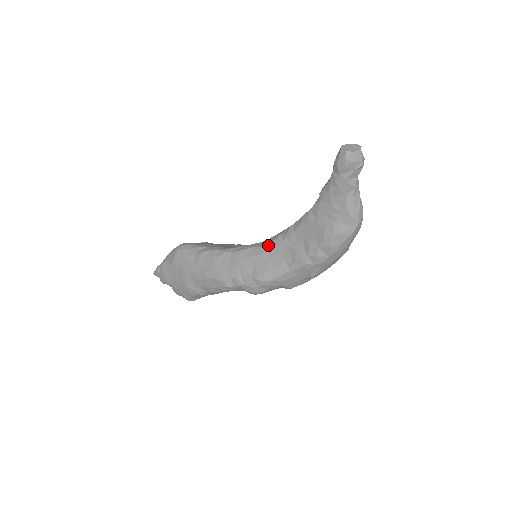
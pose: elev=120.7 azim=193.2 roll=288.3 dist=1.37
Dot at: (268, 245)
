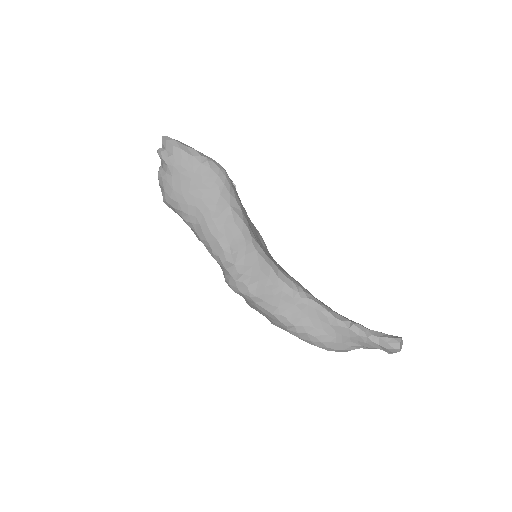
Dot at: (283, 283)
